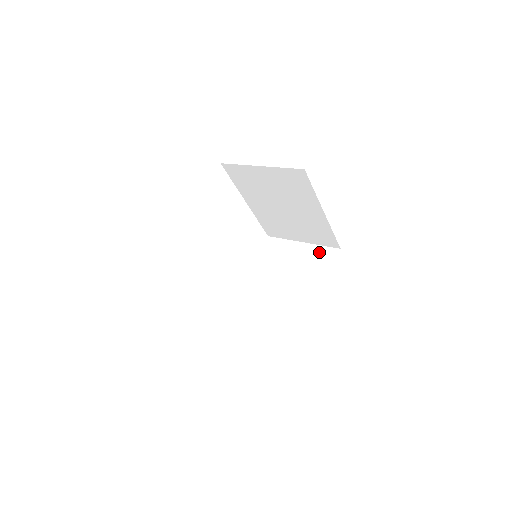
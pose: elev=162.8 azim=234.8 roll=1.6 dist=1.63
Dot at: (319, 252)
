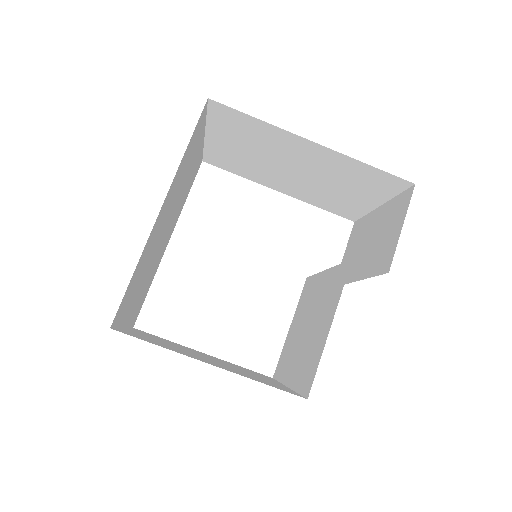
Dot at: (393, 208)
